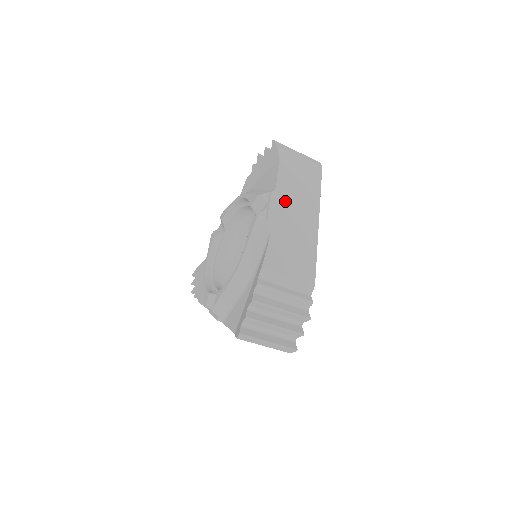
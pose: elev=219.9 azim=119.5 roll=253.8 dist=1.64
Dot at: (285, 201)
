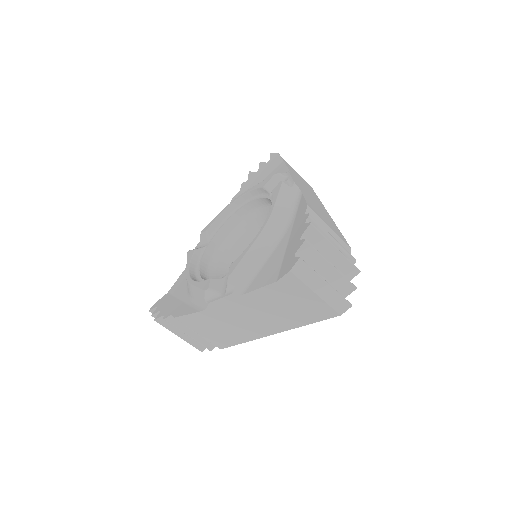
Dot at: (300, 184)
